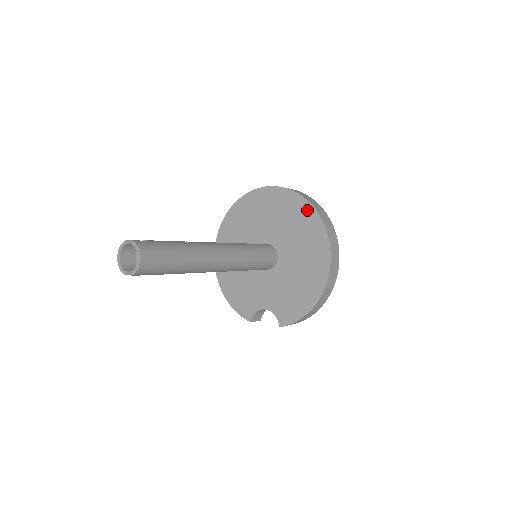
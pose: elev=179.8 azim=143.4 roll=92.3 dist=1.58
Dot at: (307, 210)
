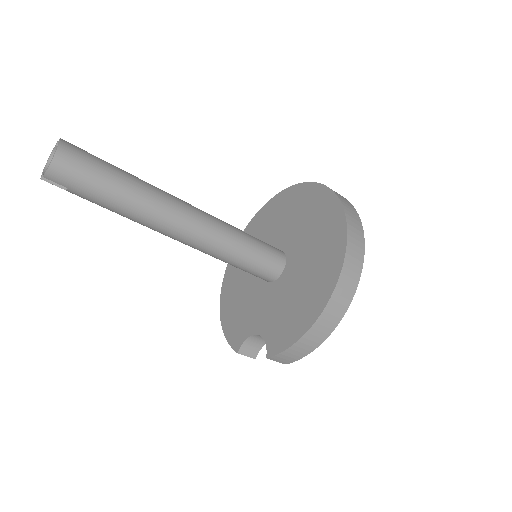
Dot at: (329, 201)
